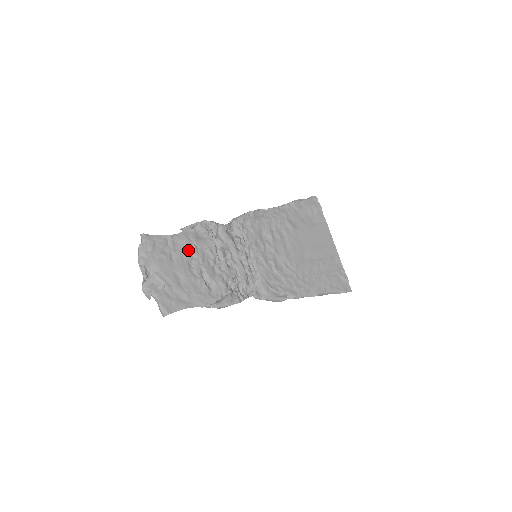
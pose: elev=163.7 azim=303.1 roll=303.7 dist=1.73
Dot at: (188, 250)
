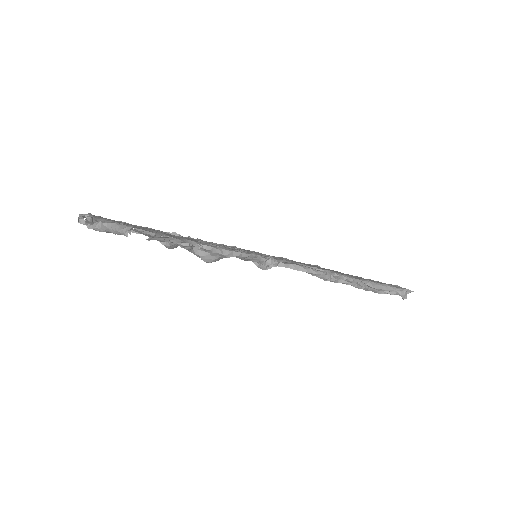
Dot at: occluded
